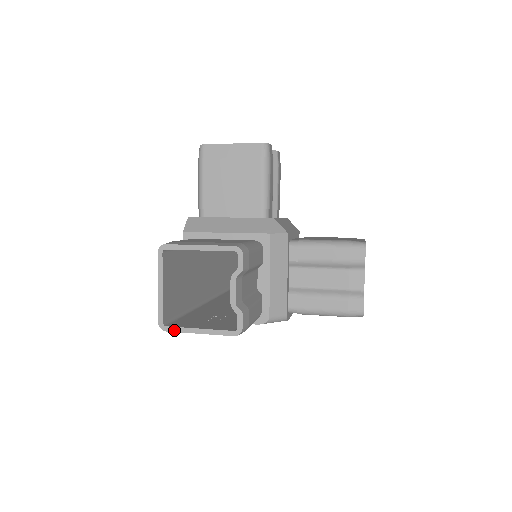
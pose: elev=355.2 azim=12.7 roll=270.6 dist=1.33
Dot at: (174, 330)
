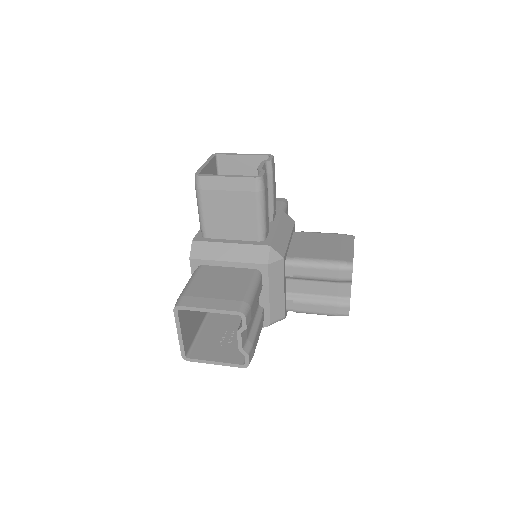
Dot at: (195, 361)
